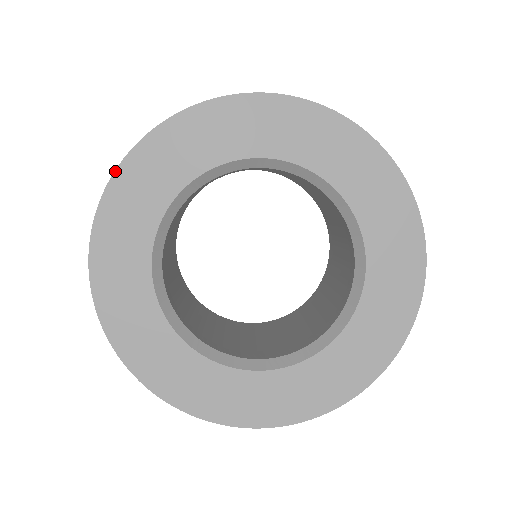
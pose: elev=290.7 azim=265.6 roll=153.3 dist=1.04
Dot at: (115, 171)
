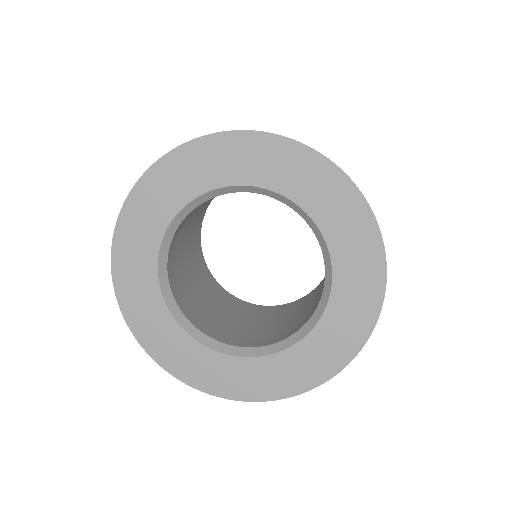
Dot at: (206, 135)
